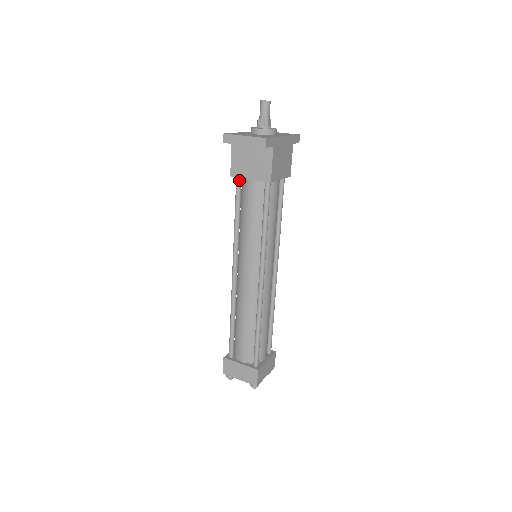
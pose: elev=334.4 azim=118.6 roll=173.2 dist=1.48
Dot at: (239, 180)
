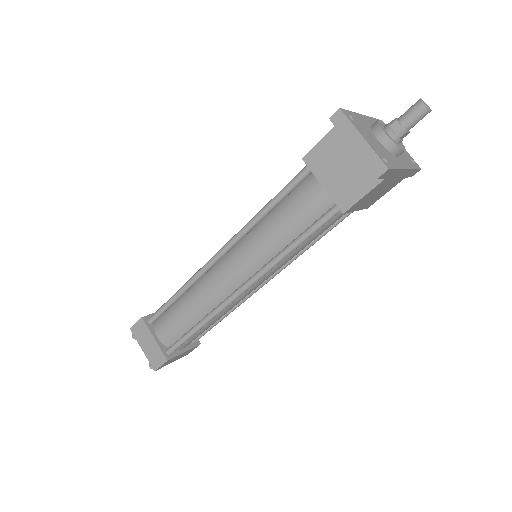
Dot at: (308, 171)
